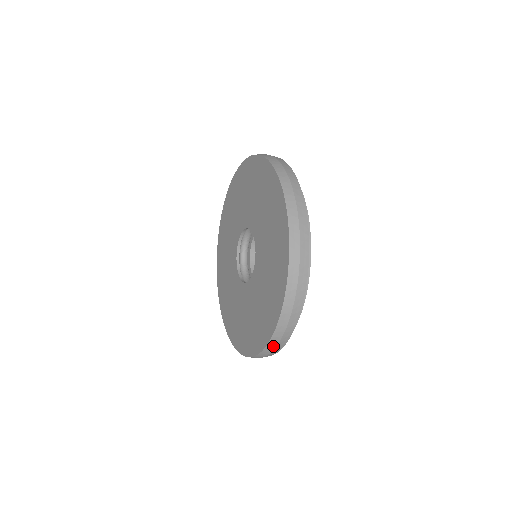
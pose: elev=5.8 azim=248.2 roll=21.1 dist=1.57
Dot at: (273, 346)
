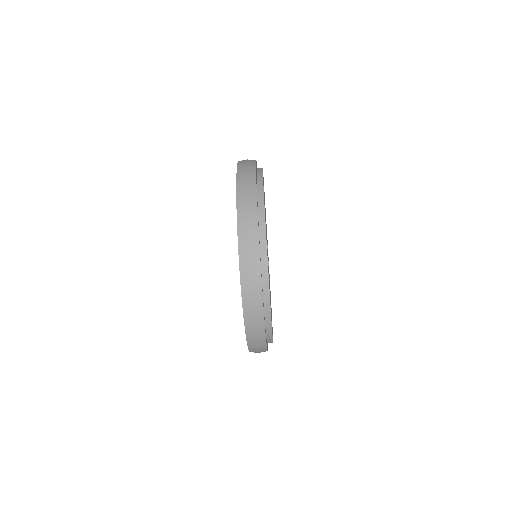
Dot at: (243, 195)
